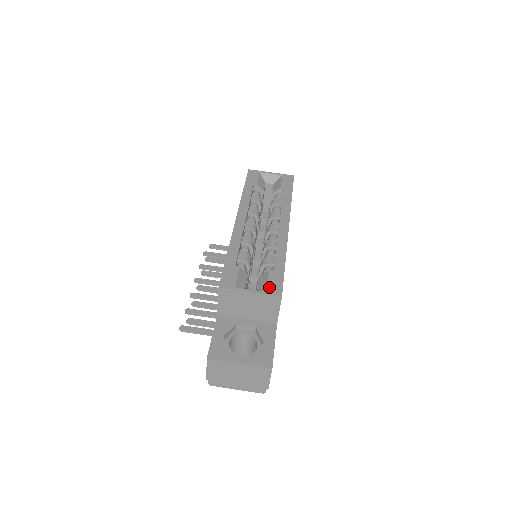
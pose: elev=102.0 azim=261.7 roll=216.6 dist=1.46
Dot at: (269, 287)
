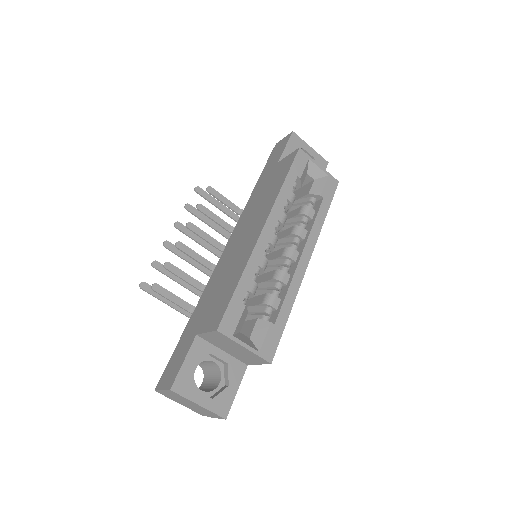
Dot at: (264, 346)
